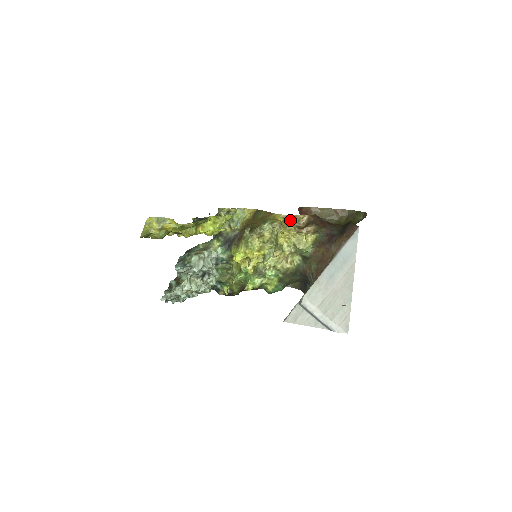
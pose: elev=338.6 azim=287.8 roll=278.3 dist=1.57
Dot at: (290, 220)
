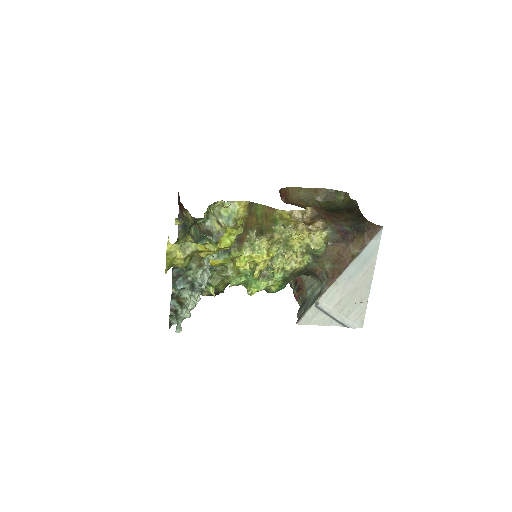
Dot at: (296, 216)
